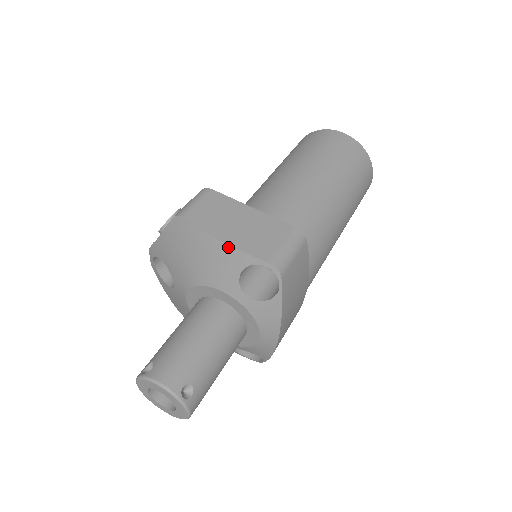
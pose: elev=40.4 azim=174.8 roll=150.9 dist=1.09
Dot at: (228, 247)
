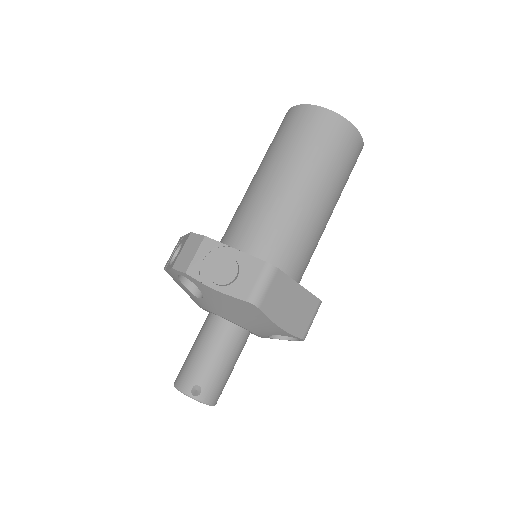
Dot at: (282, 330)
